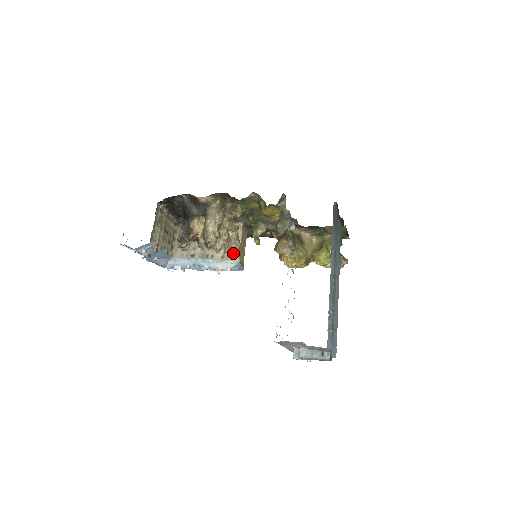
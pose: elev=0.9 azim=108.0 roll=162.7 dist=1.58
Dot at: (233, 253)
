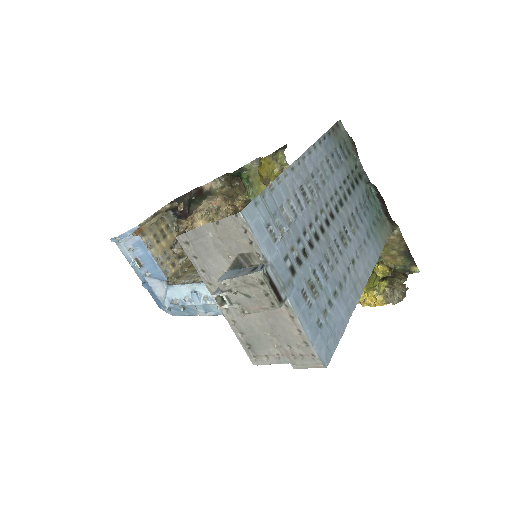
Dot at: occluded
